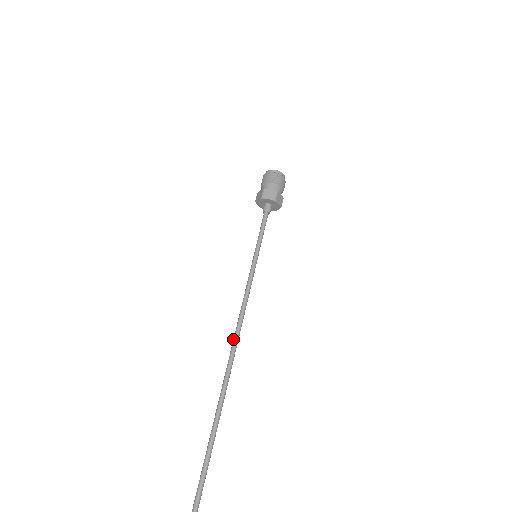
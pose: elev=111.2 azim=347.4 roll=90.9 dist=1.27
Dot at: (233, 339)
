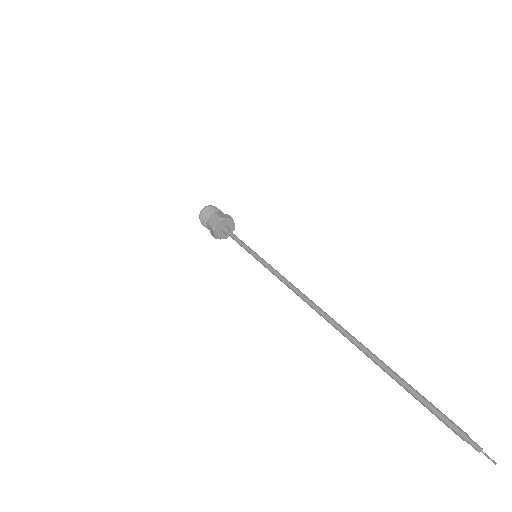
Dot at: (312, 305)
